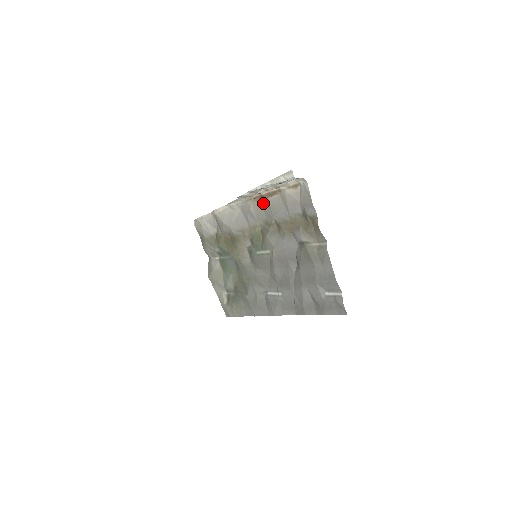
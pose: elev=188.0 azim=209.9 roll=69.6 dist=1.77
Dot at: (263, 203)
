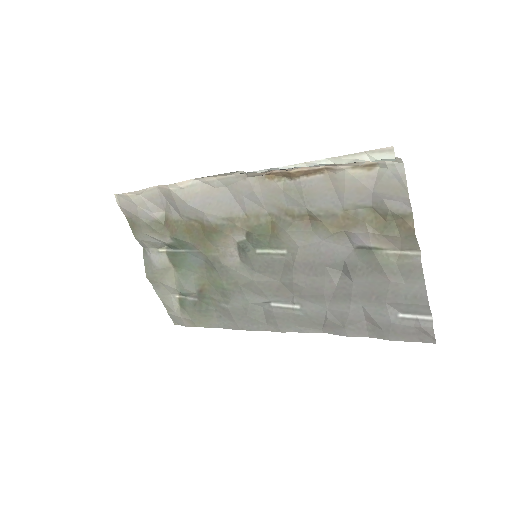
Dot at: (284, 183)
